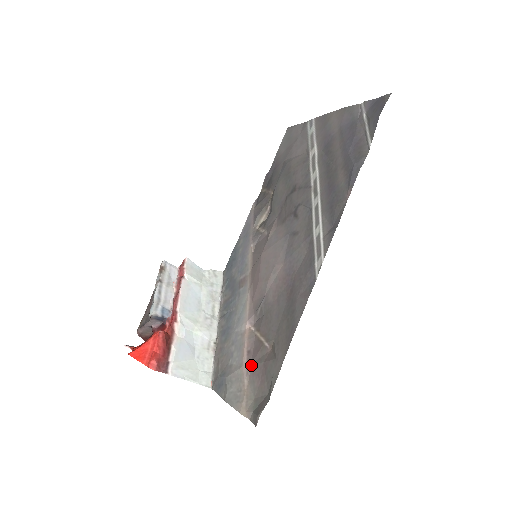
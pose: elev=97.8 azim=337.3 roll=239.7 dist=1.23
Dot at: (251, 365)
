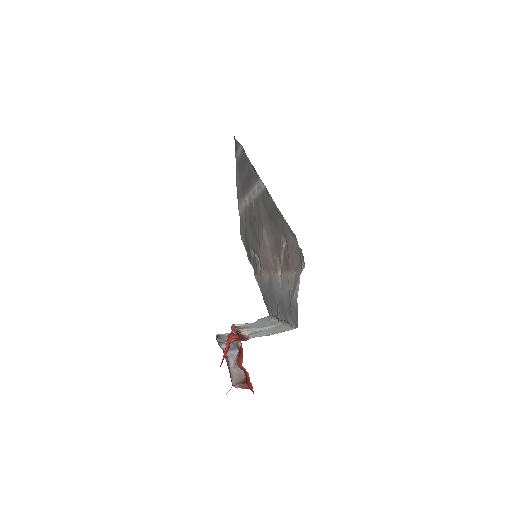
Dot at: (289, 266)
